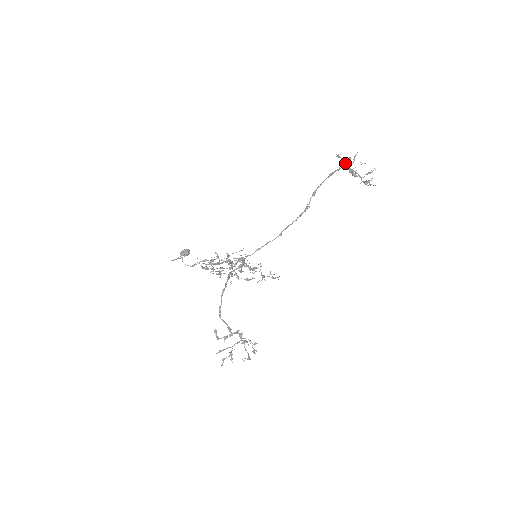
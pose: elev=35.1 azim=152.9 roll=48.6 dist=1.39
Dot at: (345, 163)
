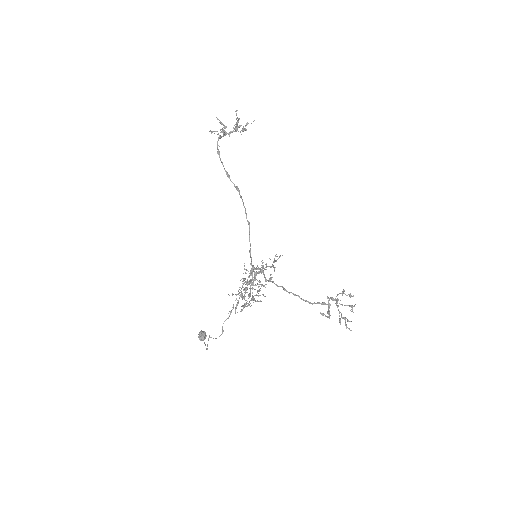
Dot at: occluded
